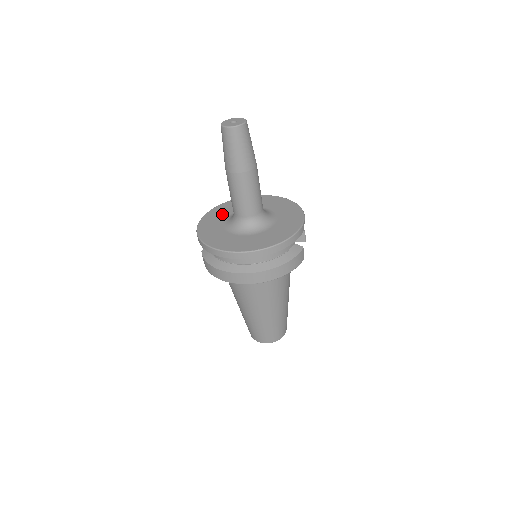
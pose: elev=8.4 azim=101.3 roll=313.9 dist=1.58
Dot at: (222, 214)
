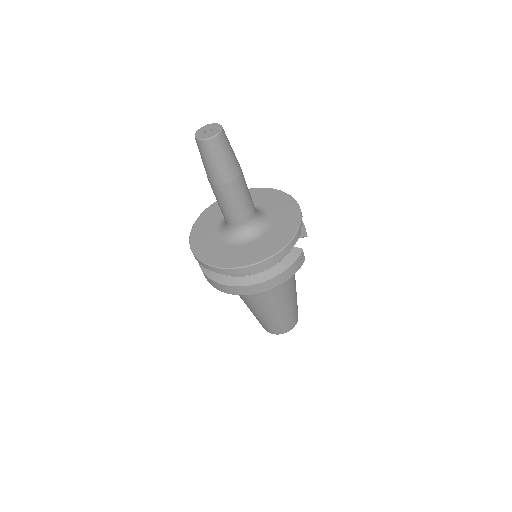
Dot at: (215, 216)
